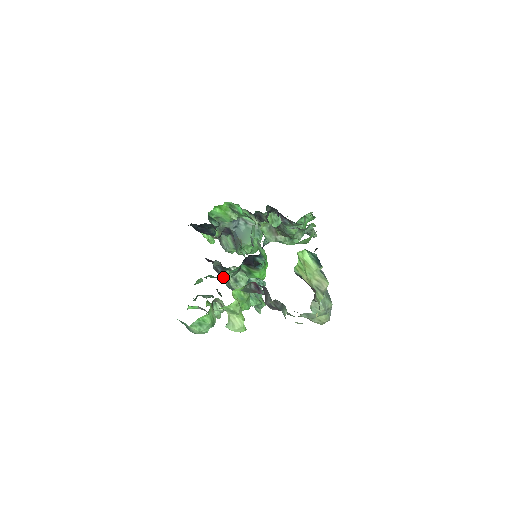
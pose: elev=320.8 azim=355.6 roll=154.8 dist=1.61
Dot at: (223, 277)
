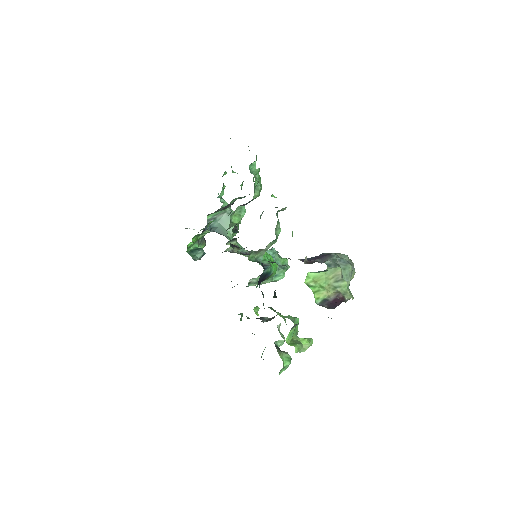
Dot at: occluded
